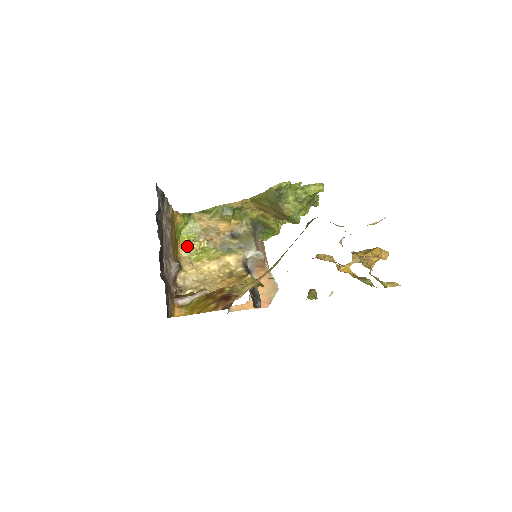
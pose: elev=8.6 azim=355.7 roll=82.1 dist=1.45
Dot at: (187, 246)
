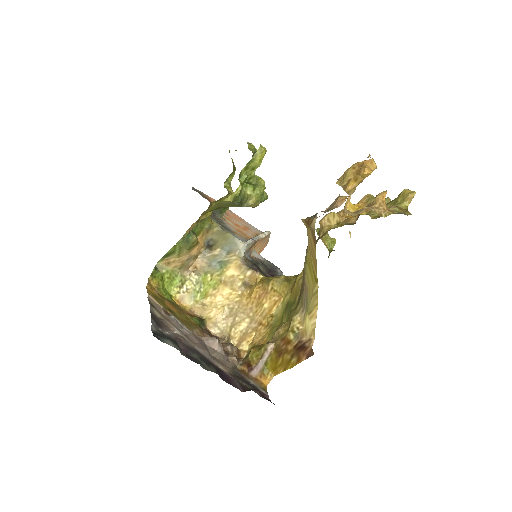
Dot at: (183, 294)
